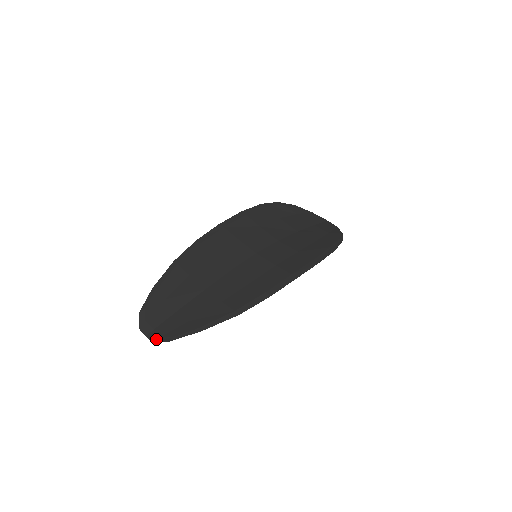
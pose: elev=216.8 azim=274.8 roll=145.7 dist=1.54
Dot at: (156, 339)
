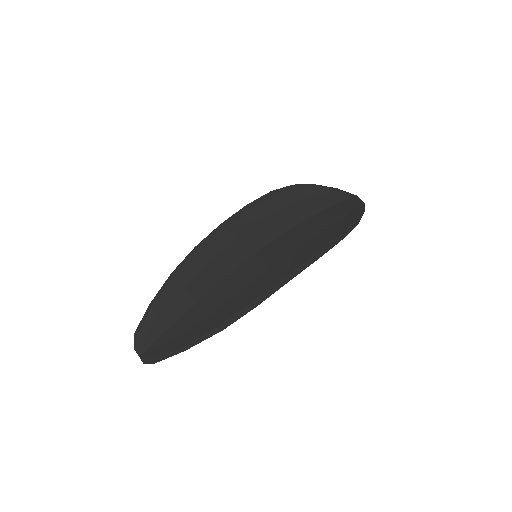
Dot at: (146, 360)
